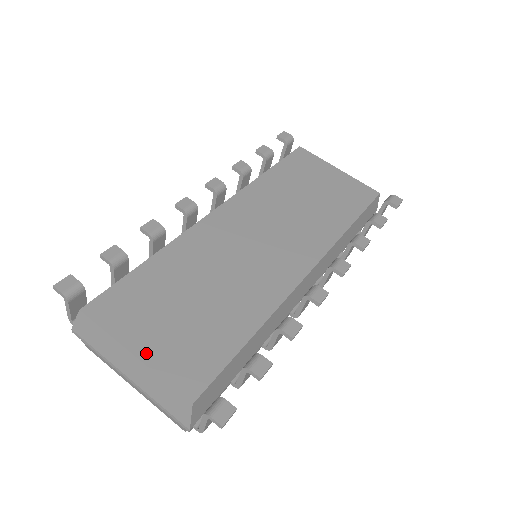
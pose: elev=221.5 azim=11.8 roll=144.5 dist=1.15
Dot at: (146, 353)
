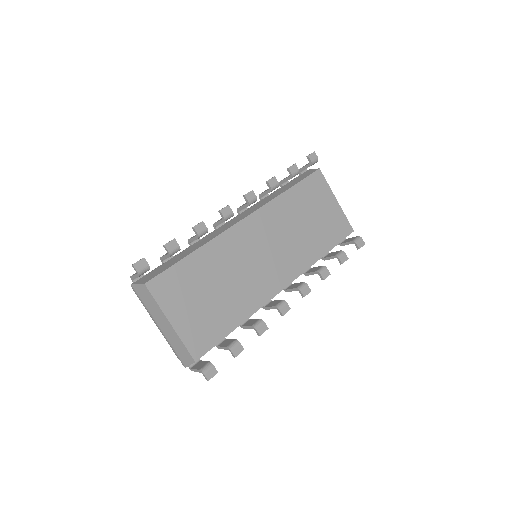
Dot at: (178, 324)
